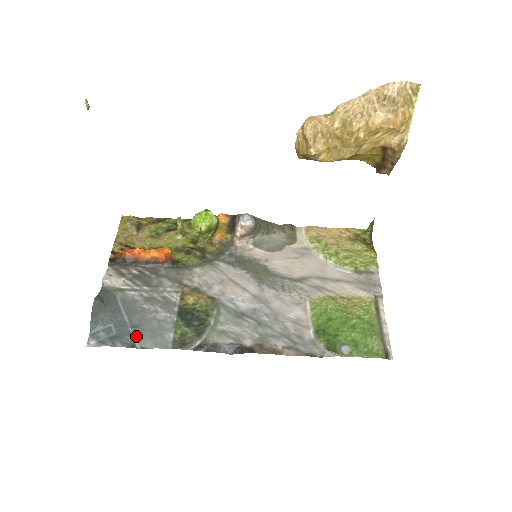
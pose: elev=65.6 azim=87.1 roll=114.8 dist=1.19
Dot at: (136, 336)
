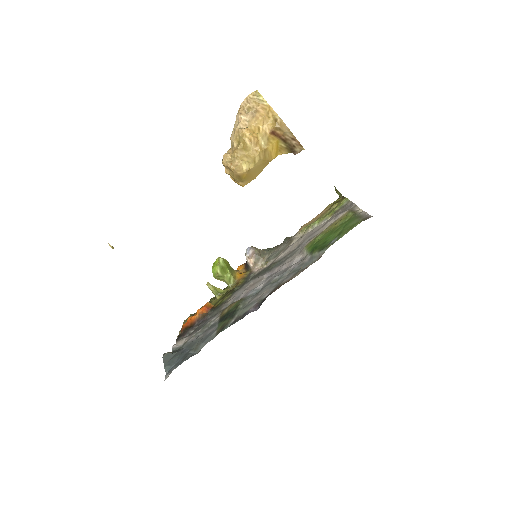
Dot at: (194, 351)
